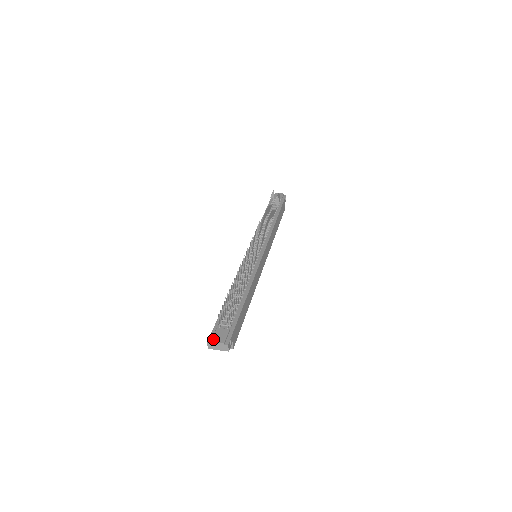
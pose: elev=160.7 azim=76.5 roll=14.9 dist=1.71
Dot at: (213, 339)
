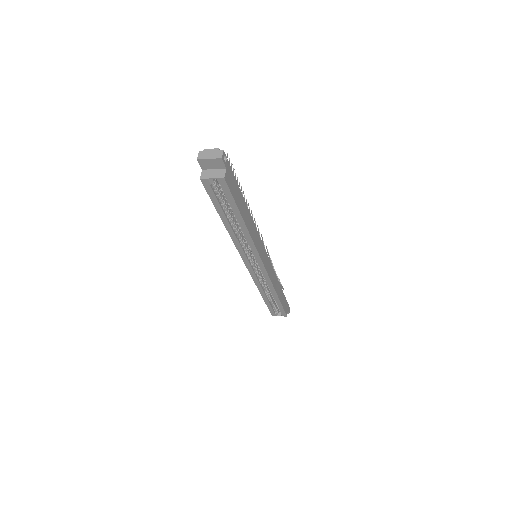
Dot at: (207, 151)
